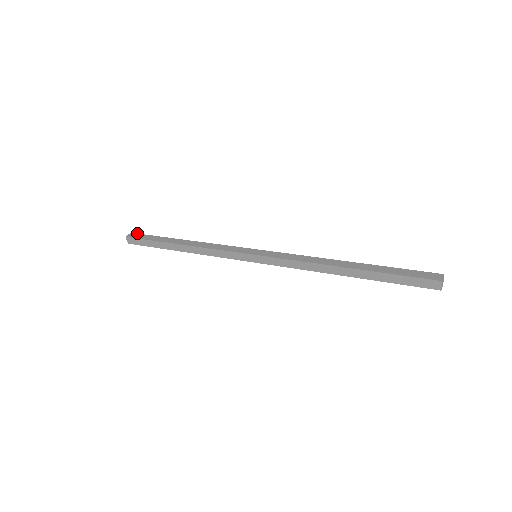
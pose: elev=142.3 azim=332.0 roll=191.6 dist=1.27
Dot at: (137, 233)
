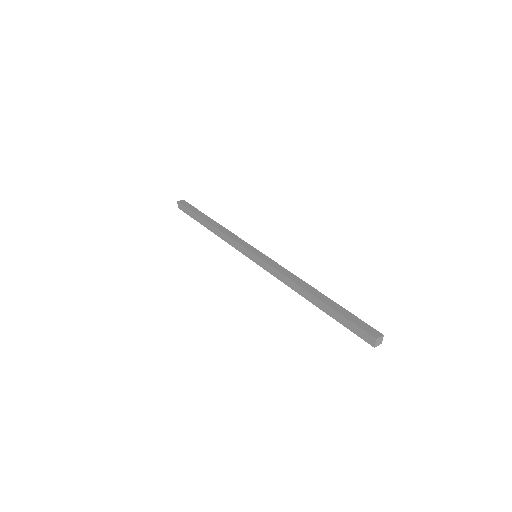
Dot at: (187, 202)
